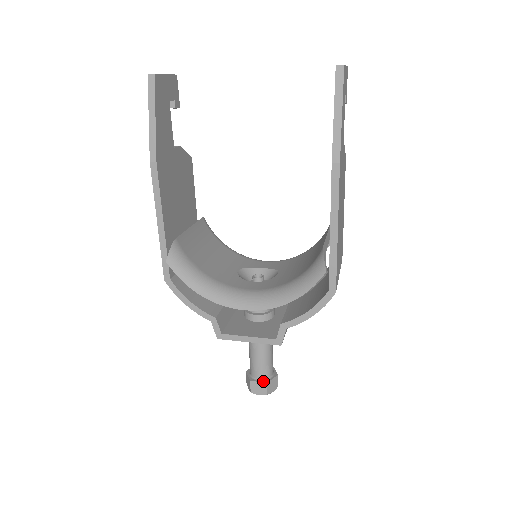
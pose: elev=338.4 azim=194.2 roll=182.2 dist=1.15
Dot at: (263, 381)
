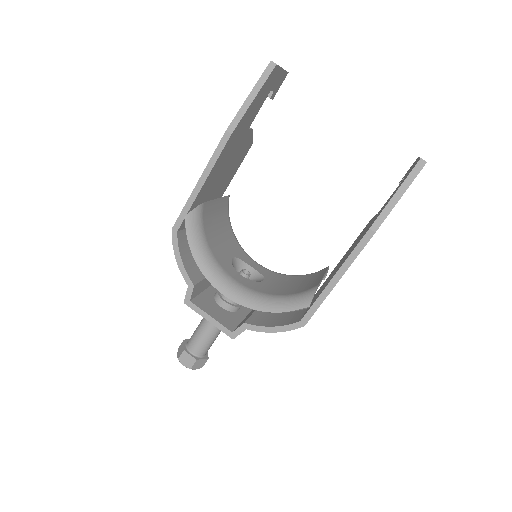
Dot at: (194, 356)
